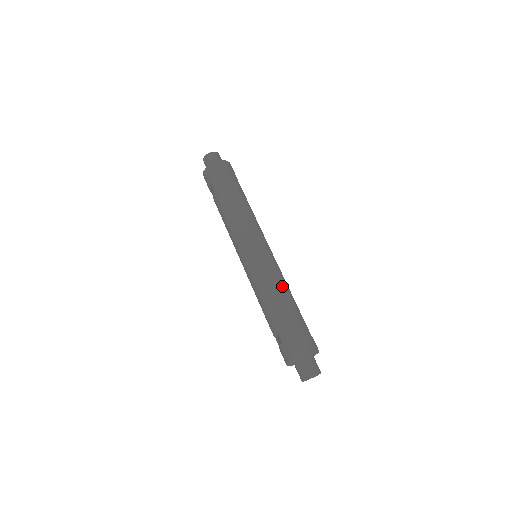
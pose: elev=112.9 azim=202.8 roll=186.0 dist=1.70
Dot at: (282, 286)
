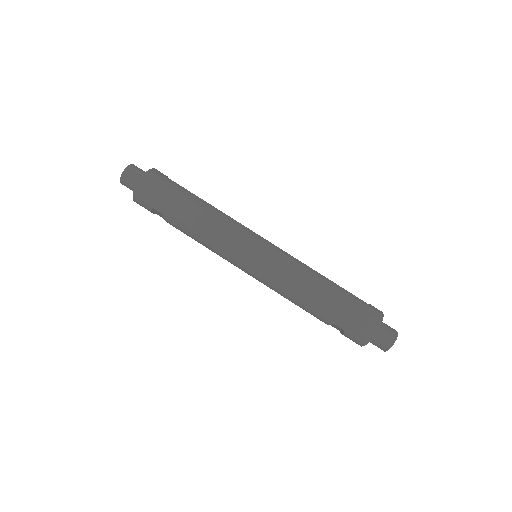
Dot at: (308, 275)
